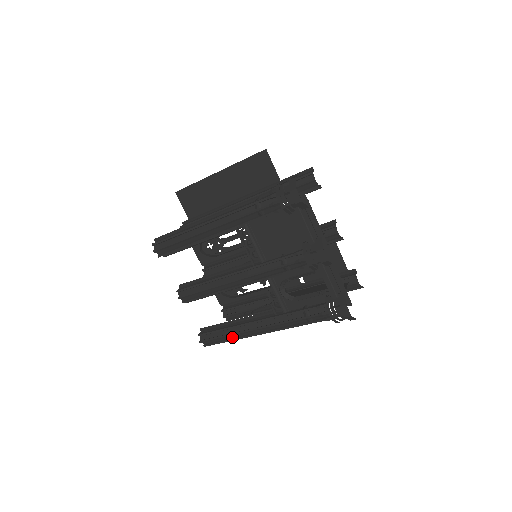
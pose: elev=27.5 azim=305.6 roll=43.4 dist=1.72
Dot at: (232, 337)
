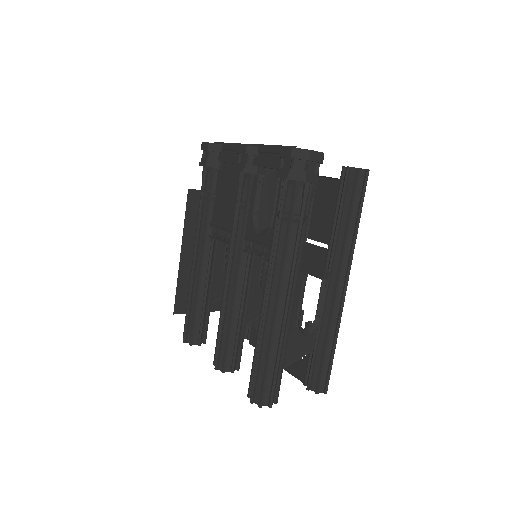
Dot at: (266, 351)
